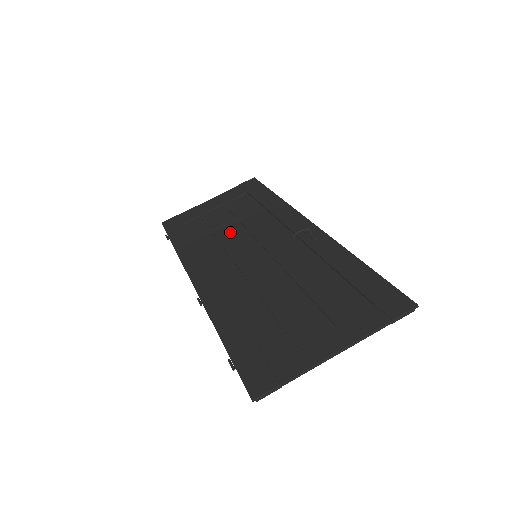
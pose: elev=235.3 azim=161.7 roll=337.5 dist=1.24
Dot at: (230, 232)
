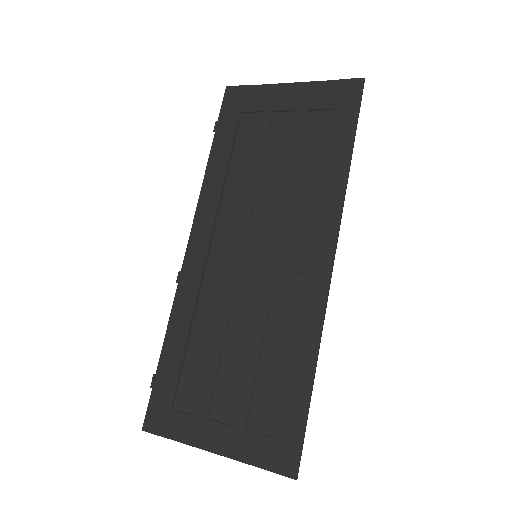
Dot at: (266, 183)
